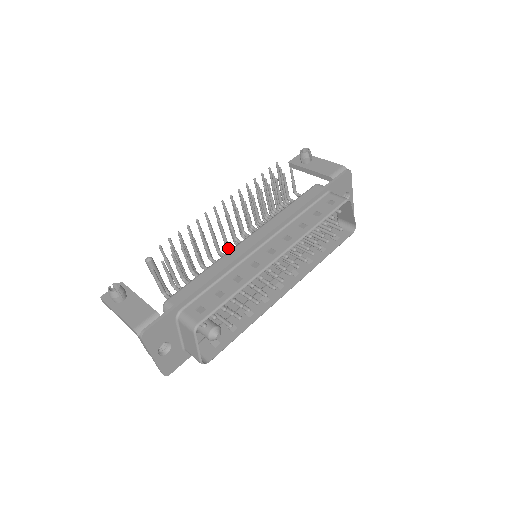
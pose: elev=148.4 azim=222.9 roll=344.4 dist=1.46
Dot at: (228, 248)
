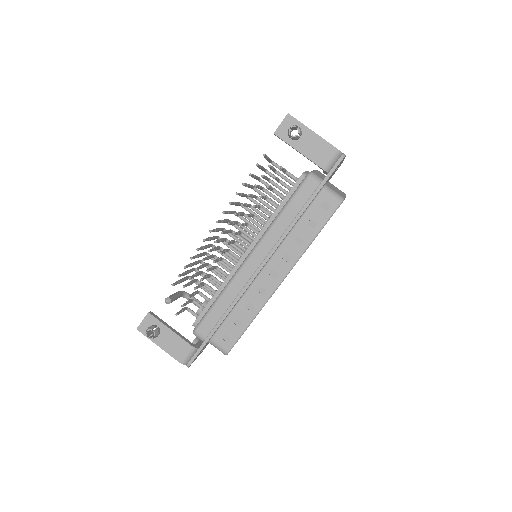
Dot at: (229, 253)
